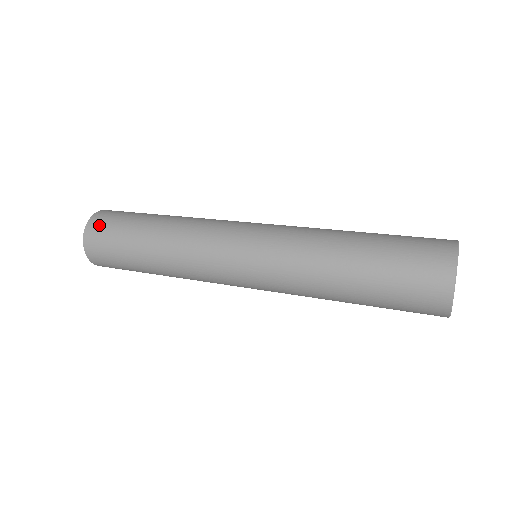
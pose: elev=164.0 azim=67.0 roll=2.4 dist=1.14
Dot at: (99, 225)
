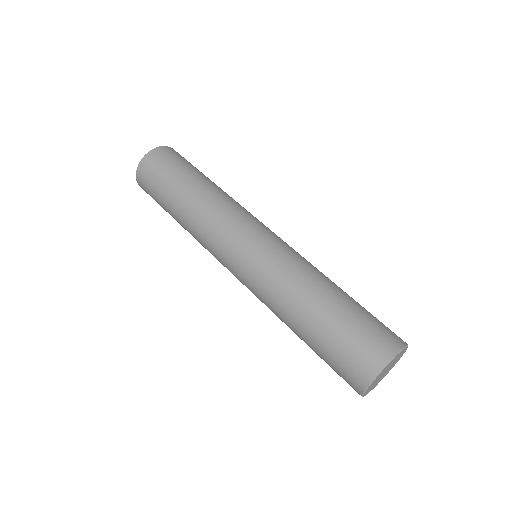
Dot at: (150, 166)
